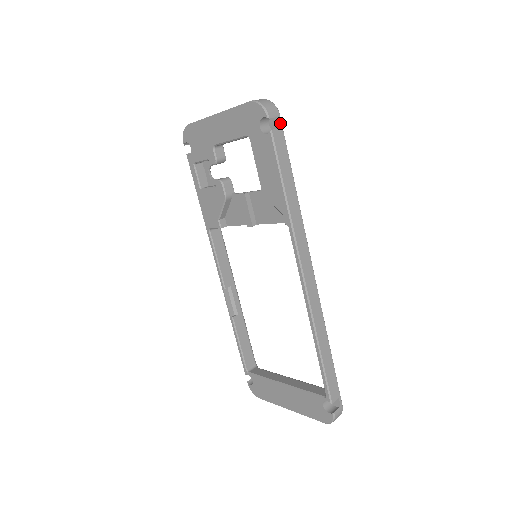
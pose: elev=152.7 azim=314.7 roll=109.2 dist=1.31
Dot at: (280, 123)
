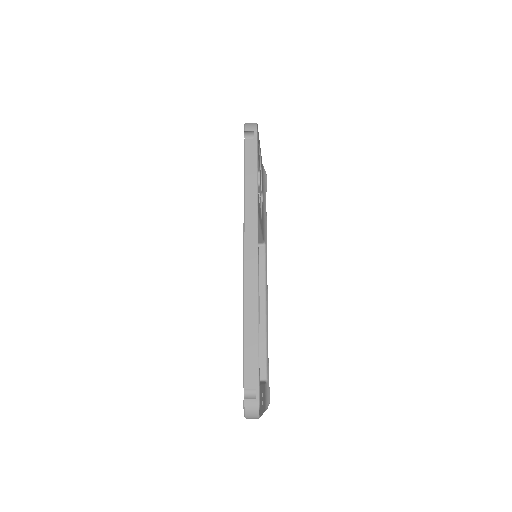
Dot at: (255, 135)
